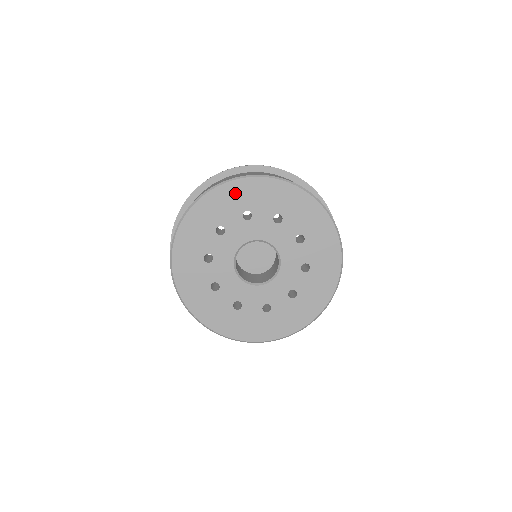
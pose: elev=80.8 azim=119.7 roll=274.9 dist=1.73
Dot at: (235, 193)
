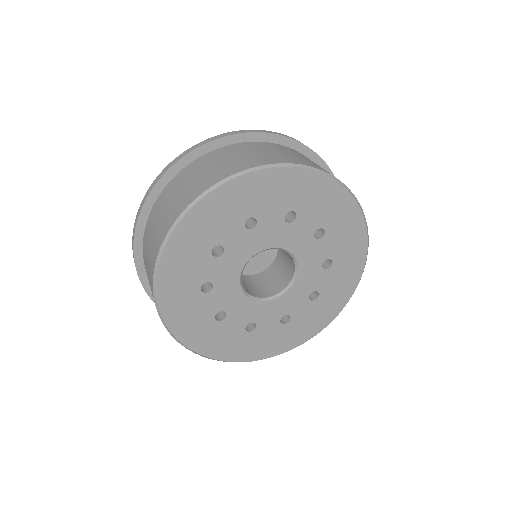
Dot at: (231, 199)
